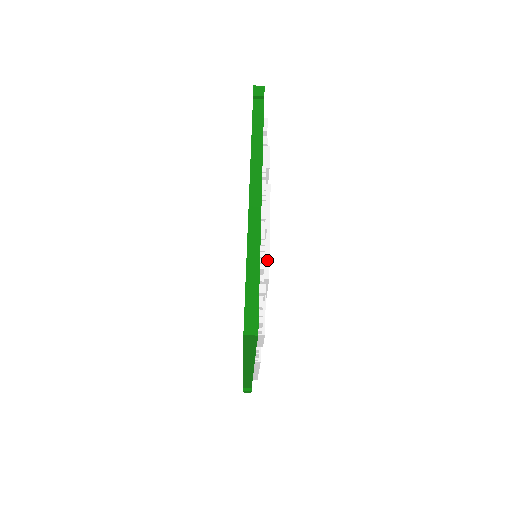
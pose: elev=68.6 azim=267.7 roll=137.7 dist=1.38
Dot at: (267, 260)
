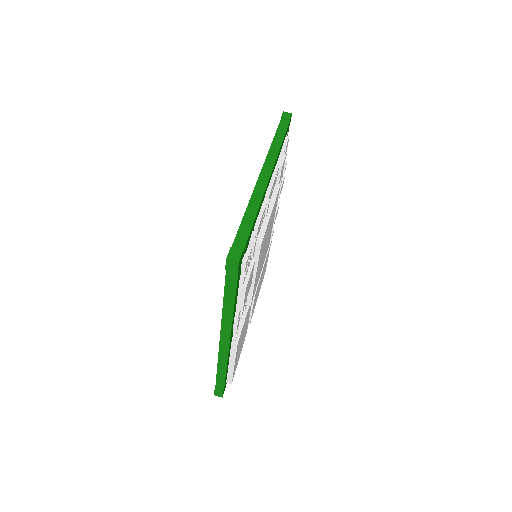
Dot at: (263, 232)
